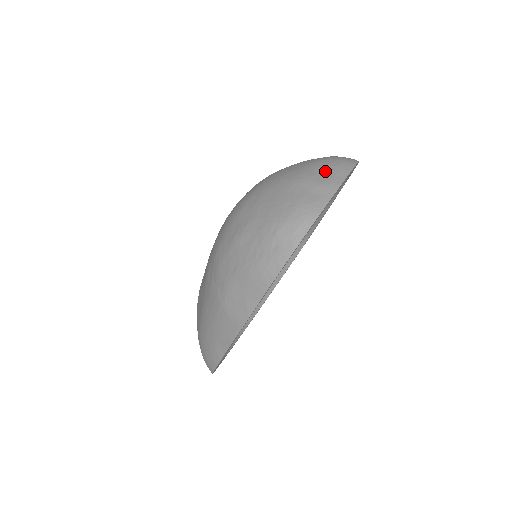
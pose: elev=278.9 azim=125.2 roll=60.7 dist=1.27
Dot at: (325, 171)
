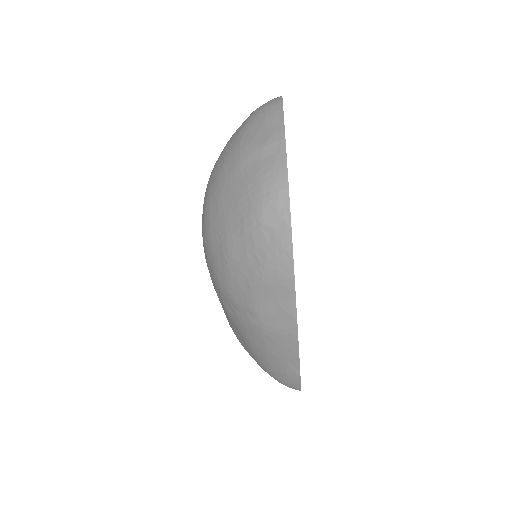
Dot at: (259, 129)
